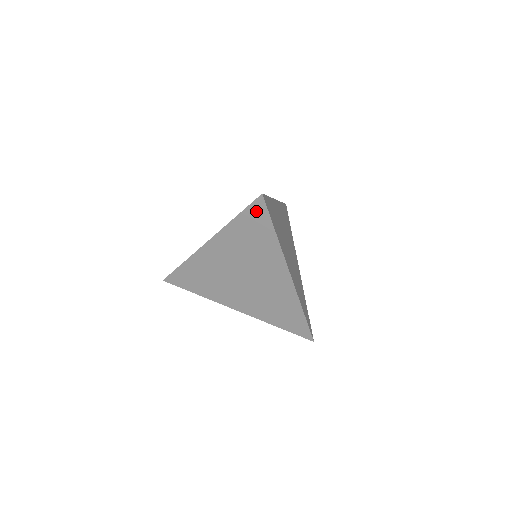
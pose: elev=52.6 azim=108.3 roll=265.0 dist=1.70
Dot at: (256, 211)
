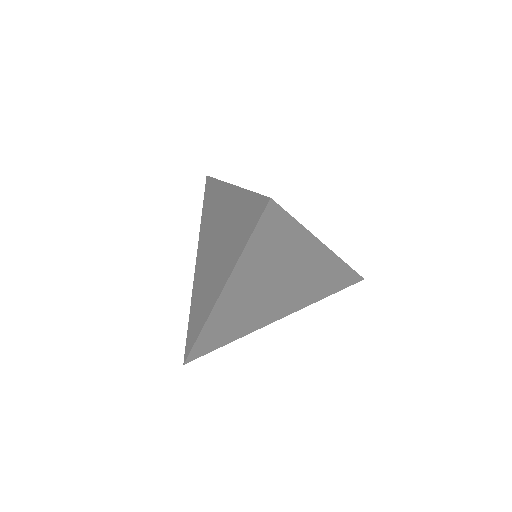
Dot at: (269, 221)
